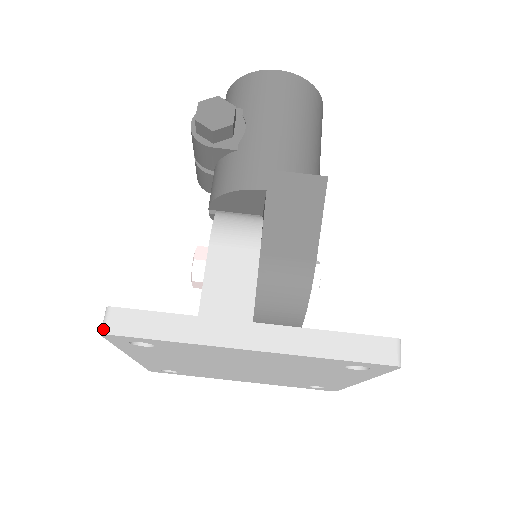
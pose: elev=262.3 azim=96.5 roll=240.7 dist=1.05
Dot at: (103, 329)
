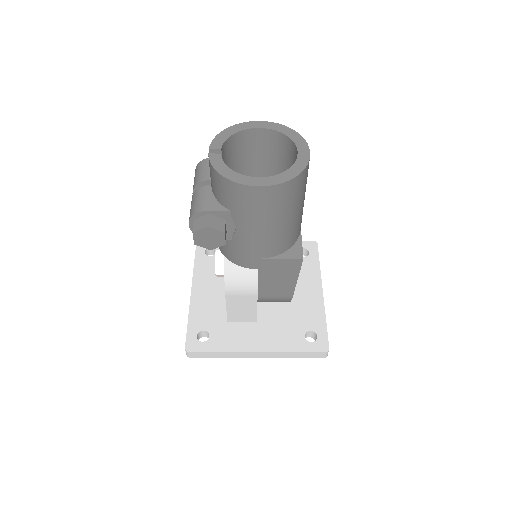
Dot at: (187, 356)
